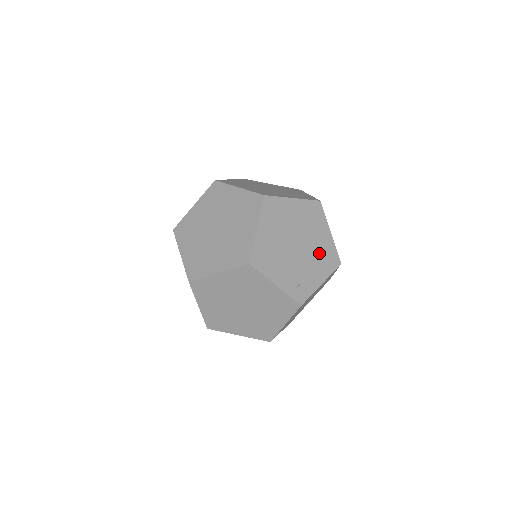
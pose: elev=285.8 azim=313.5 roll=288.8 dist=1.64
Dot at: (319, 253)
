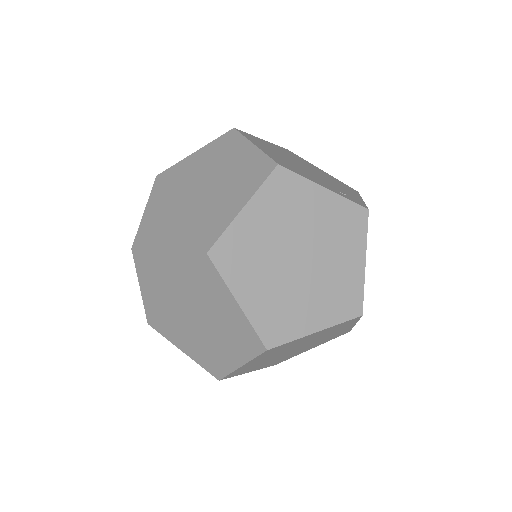
Dot at: (331, 179)
